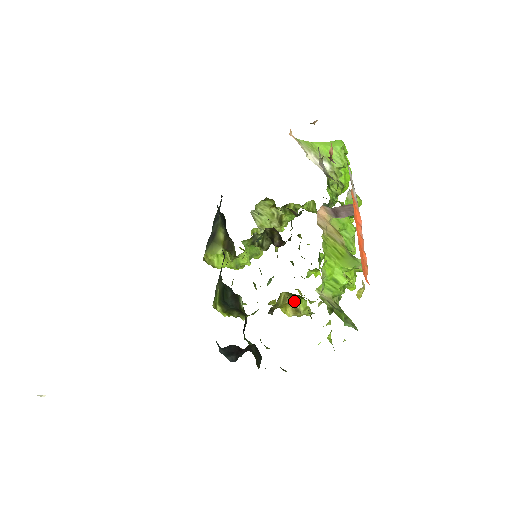
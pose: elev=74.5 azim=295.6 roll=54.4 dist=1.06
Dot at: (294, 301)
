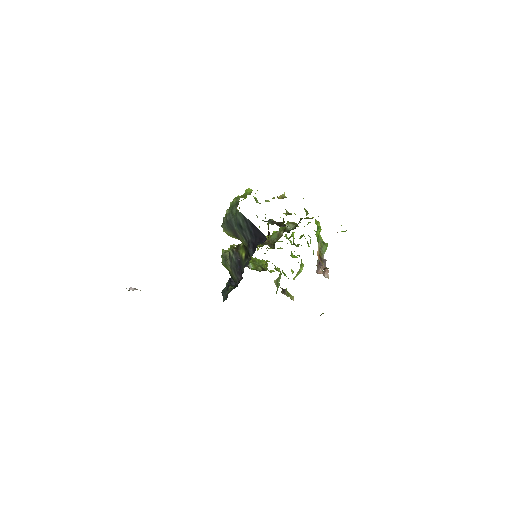
Dot at: occluded
